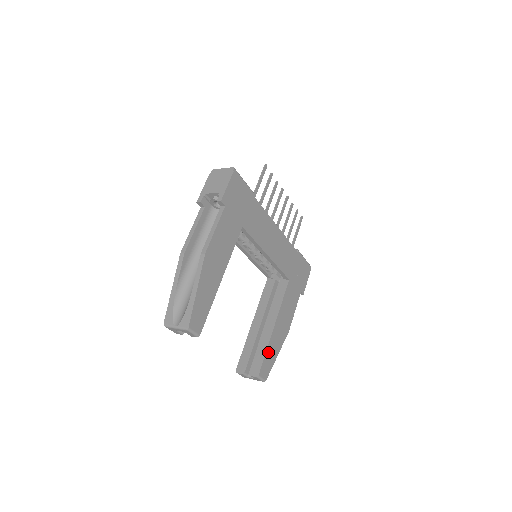
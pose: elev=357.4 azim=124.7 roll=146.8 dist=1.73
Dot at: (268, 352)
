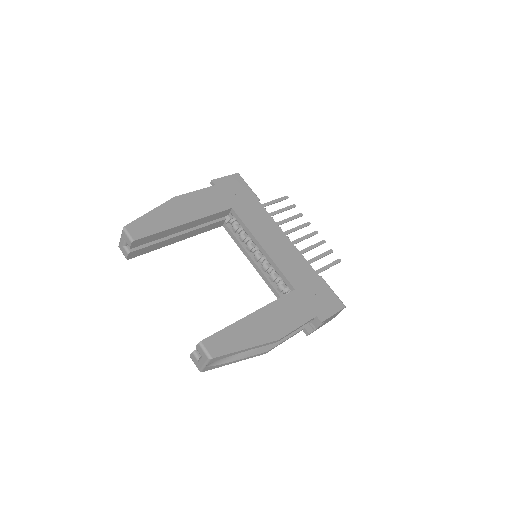
Dot at: (230, 331)
